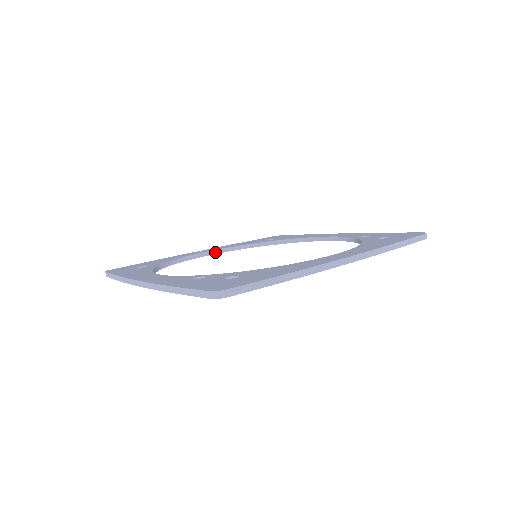
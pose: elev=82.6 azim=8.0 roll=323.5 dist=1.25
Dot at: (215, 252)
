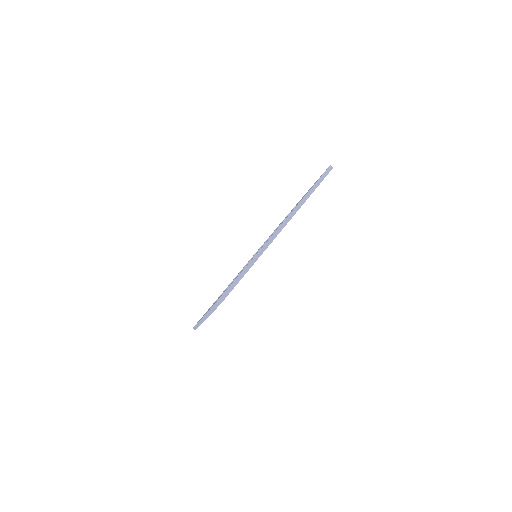
Dot at: occluded
